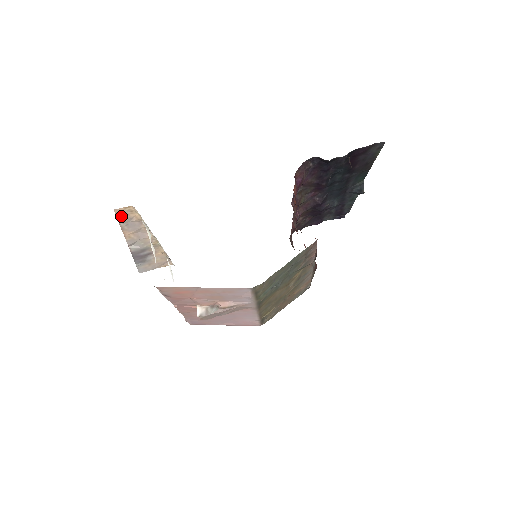
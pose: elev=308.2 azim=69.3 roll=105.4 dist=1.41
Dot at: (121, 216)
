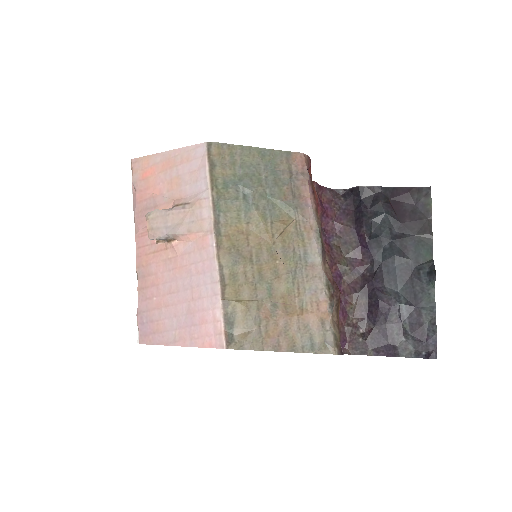
Dot at: occluded
